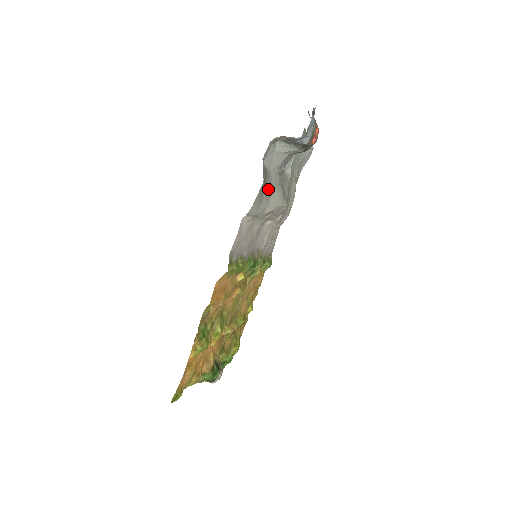
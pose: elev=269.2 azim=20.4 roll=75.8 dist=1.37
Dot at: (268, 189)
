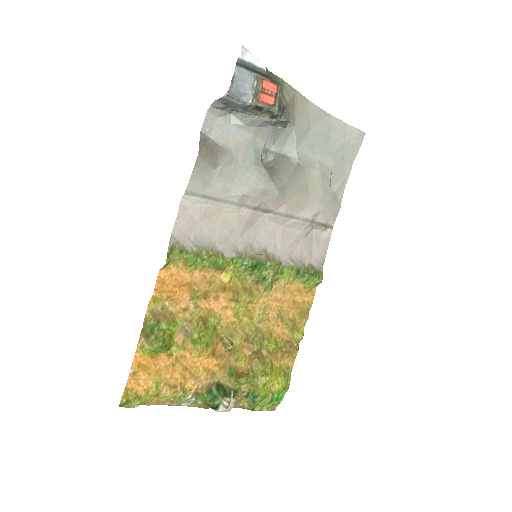
Dot at: (226, 167)
